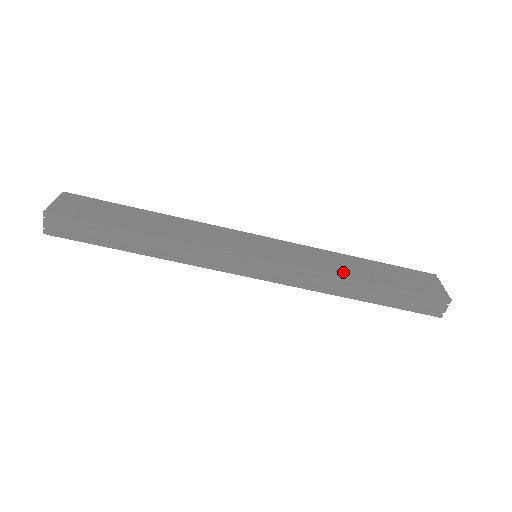
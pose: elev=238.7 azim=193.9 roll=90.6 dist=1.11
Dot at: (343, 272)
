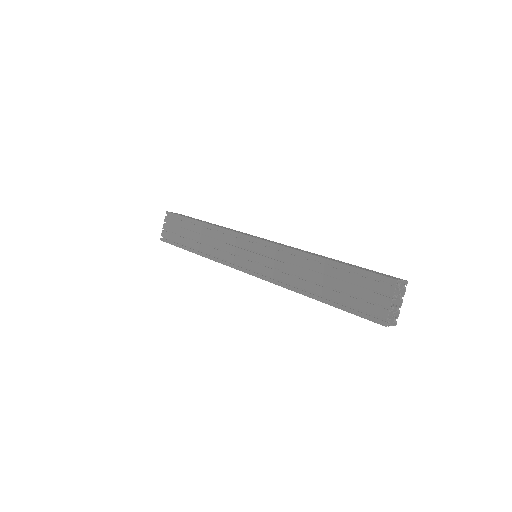
Dot at: (298, 285)
